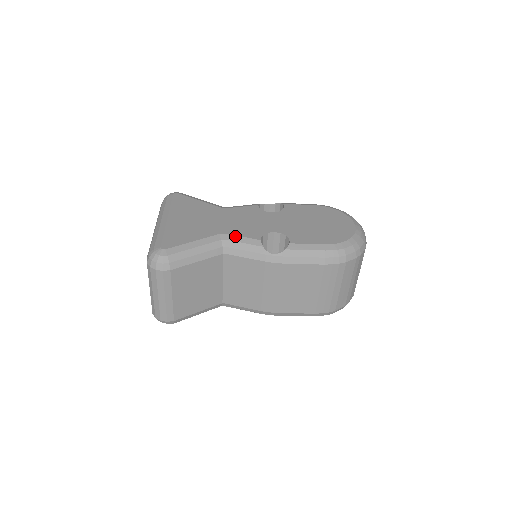
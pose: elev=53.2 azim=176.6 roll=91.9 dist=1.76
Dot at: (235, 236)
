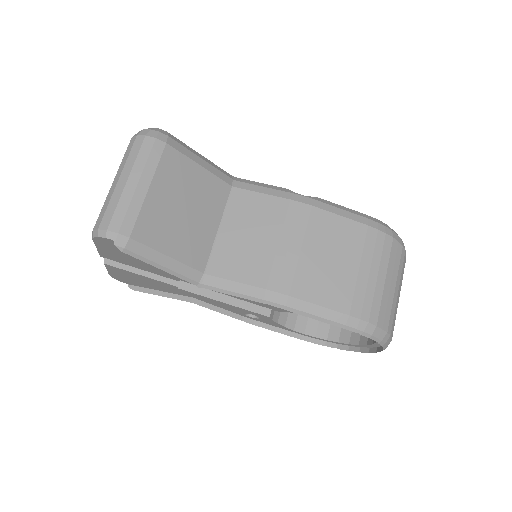
Dot at: occluded
